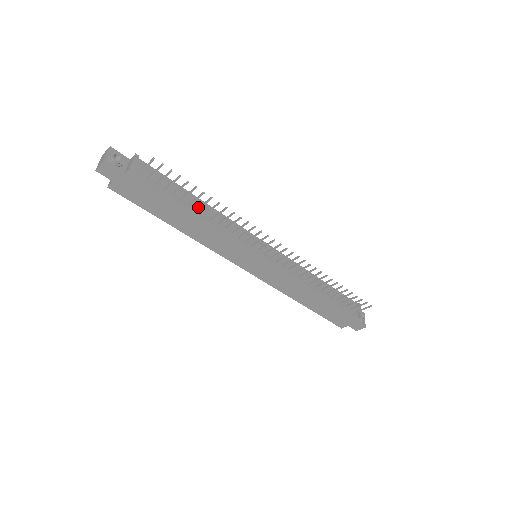
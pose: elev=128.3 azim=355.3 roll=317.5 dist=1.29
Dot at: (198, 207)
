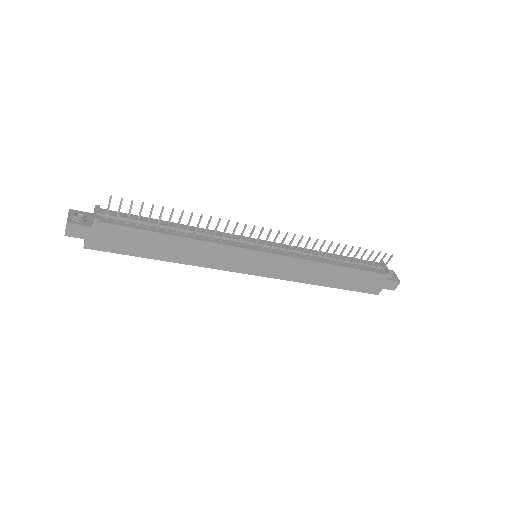
Dot at: (176, 228)
